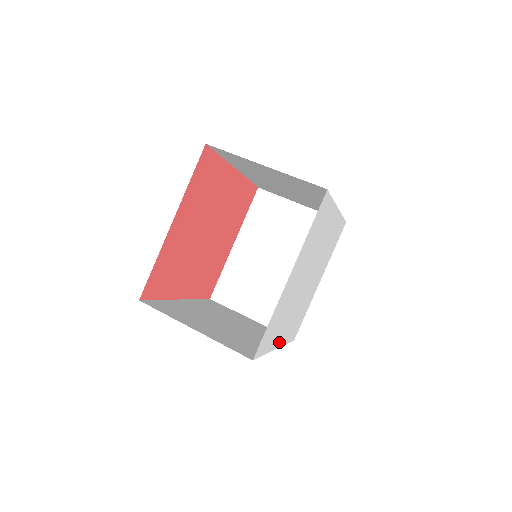
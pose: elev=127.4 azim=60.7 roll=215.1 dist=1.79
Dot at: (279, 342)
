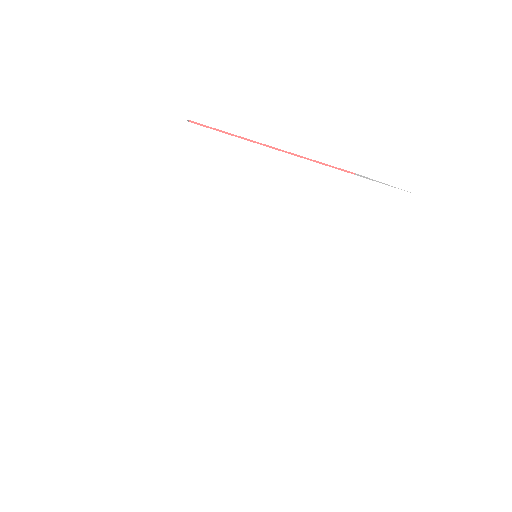
Dot at: (164, 253)
